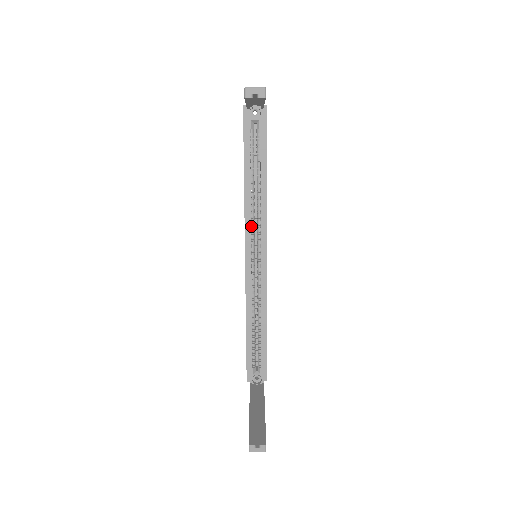
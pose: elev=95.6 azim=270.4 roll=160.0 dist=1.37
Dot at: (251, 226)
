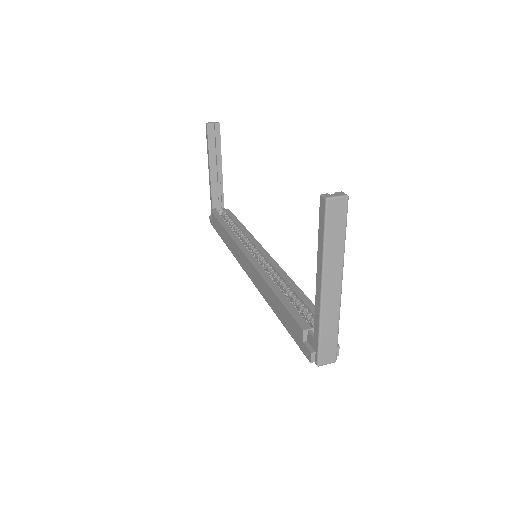
Dot at: occluded
